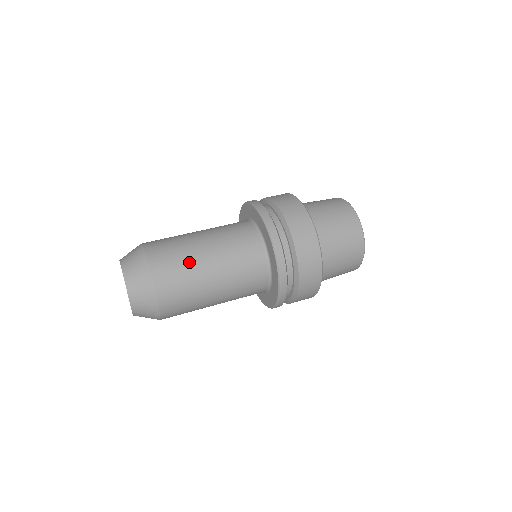
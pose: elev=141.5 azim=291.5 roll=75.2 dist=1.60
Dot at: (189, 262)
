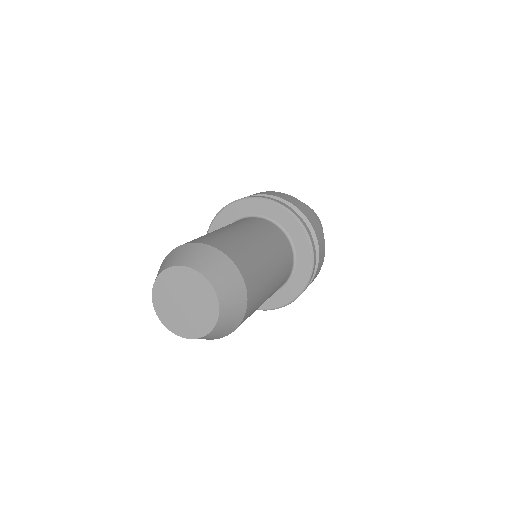
Dot at: (265, 277)
